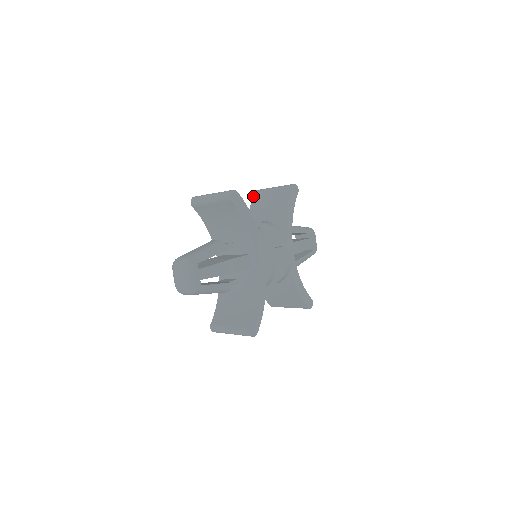
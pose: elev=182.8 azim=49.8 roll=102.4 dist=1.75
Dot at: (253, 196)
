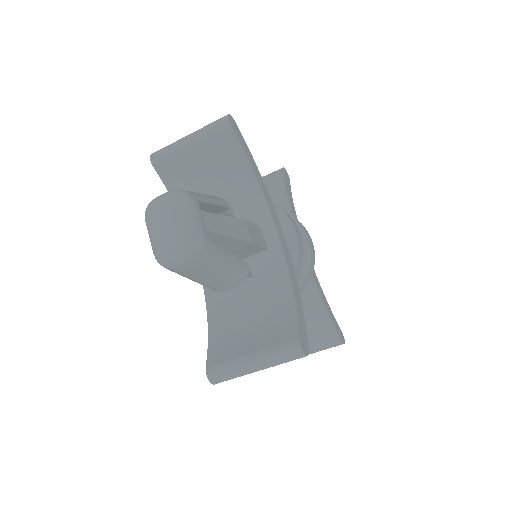
Dot at: occluded
